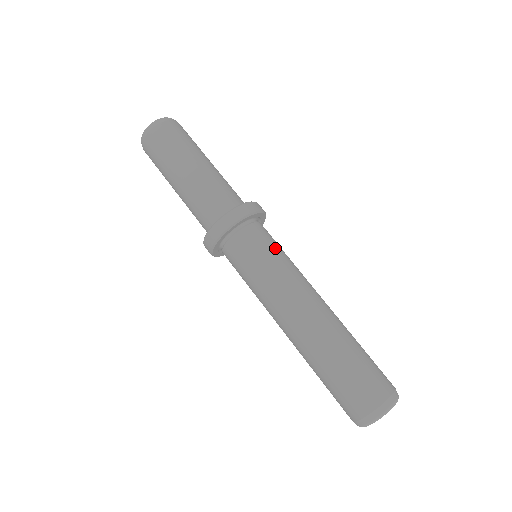
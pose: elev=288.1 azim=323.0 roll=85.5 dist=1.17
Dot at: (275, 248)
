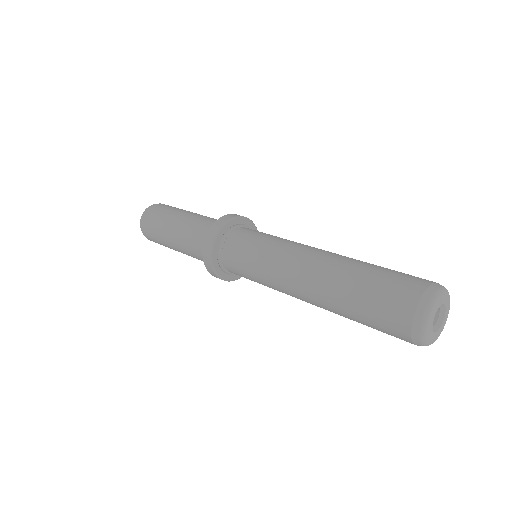
Dot at: (257, 238)
